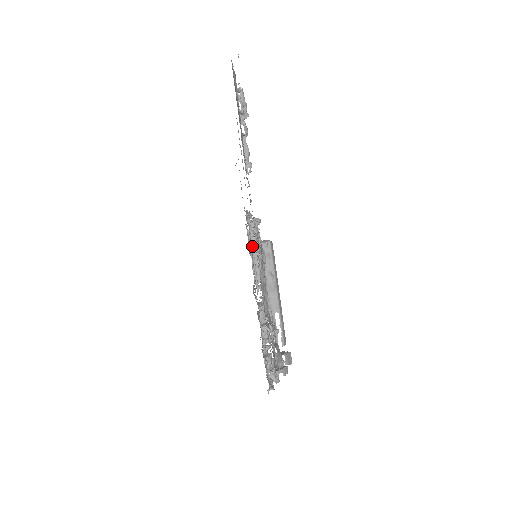
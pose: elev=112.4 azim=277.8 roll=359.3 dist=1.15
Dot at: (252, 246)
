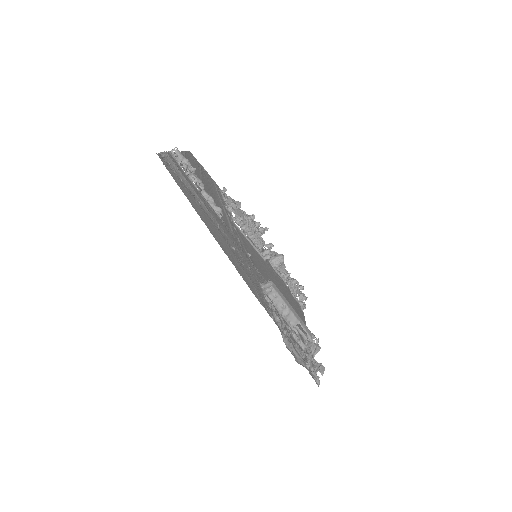
Dot at: (246, 237)
